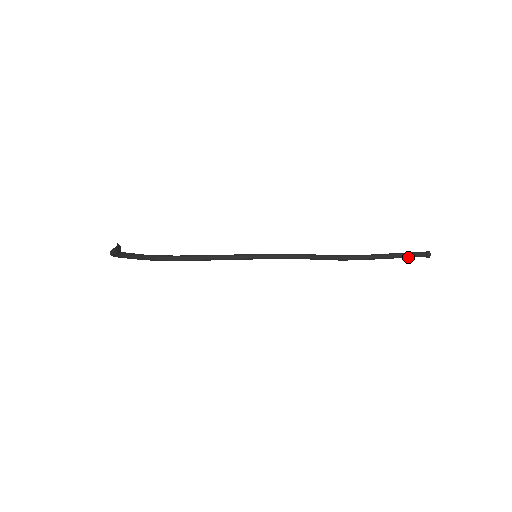
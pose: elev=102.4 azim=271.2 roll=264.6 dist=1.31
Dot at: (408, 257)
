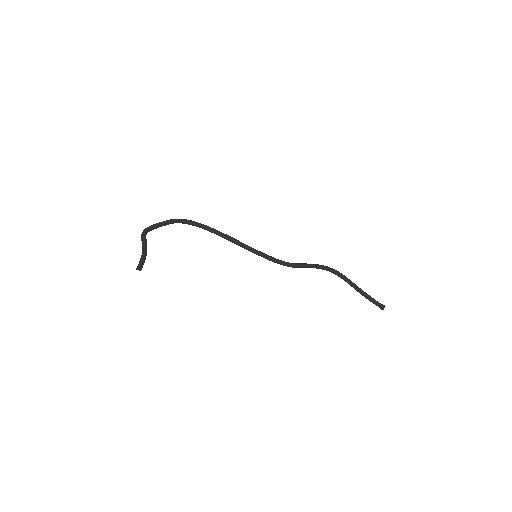
Dot at: (369, 300)
